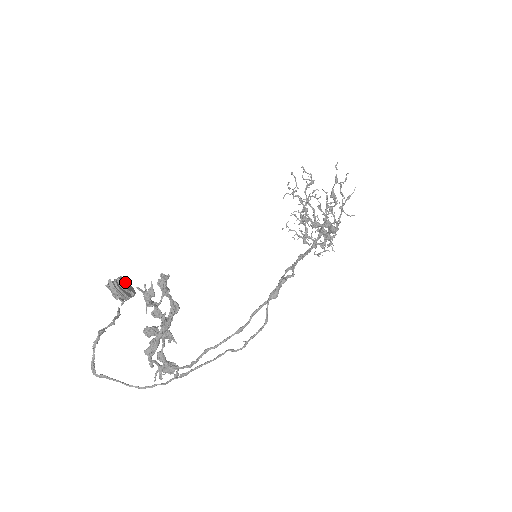
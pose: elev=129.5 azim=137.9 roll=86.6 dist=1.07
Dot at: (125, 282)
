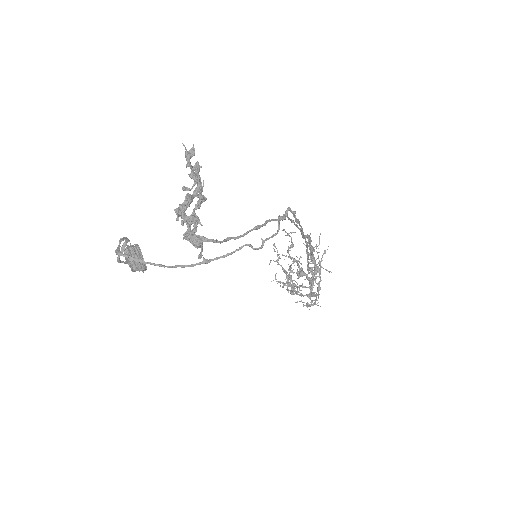
Dot at: occluded
